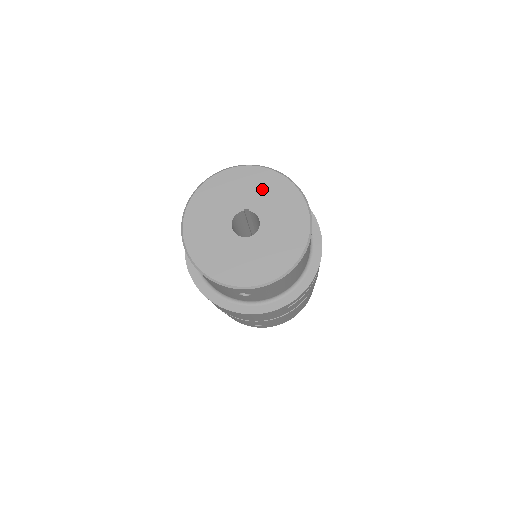
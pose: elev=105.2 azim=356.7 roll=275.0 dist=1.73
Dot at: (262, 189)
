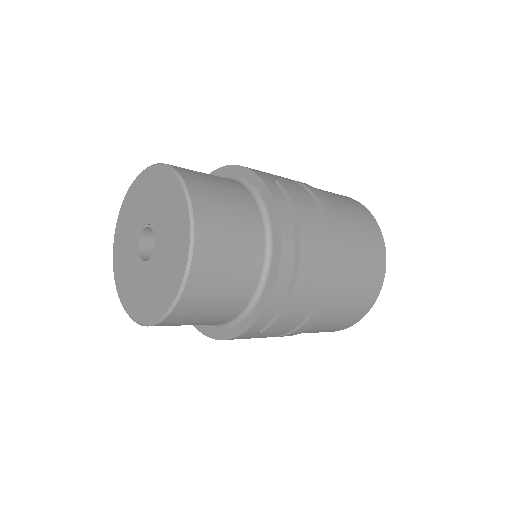
Dot at: (160, 197)
